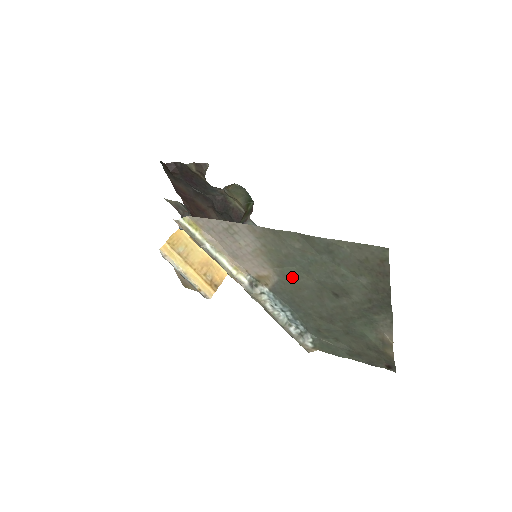
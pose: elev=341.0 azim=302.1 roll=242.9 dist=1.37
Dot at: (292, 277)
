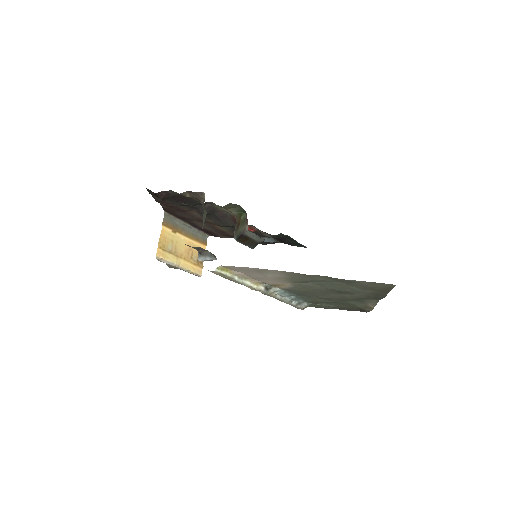
Dot at: (307, 286)
